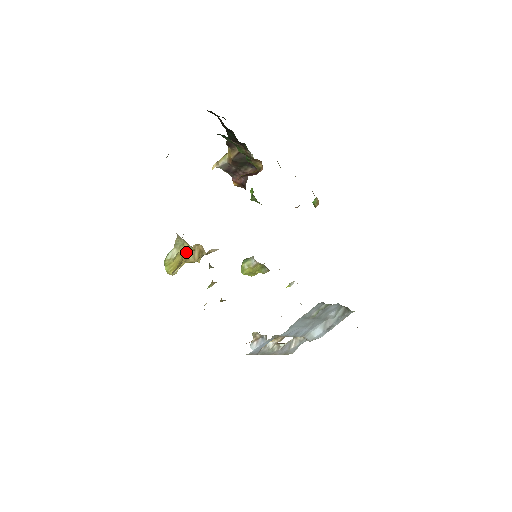
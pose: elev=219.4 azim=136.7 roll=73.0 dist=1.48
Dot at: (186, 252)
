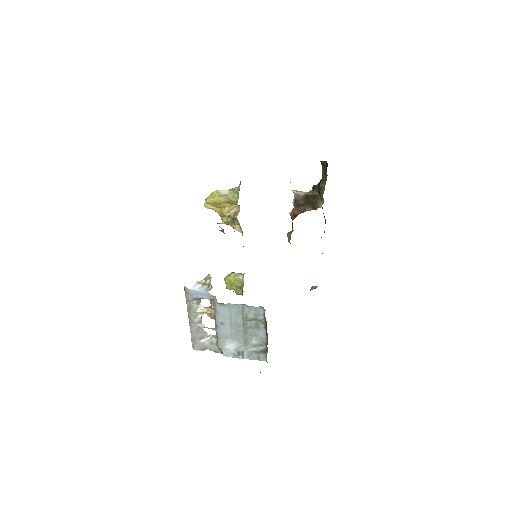
Dot at: (231, 199)
